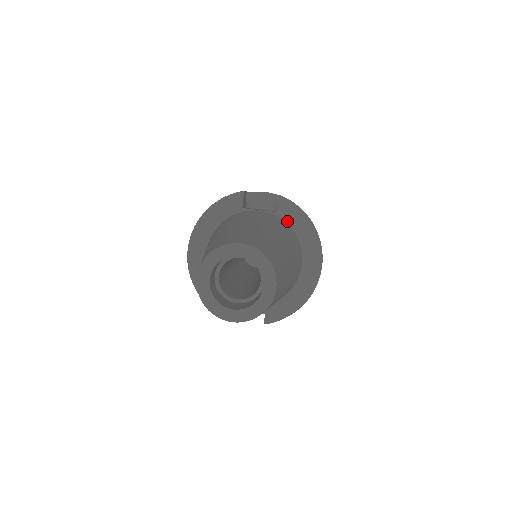
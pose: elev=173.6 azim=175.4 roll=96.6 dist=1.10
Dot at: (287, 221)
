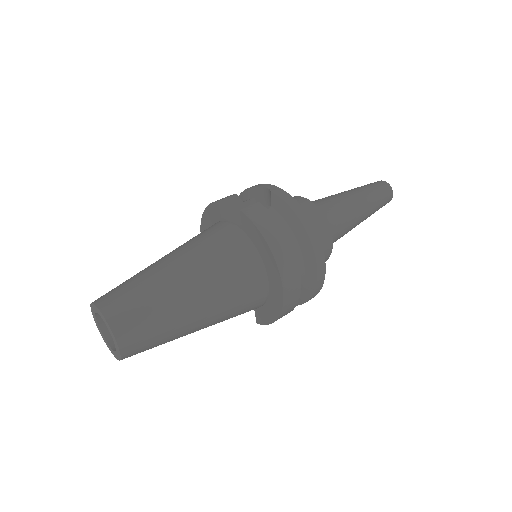
Dot at: (250, 237)
